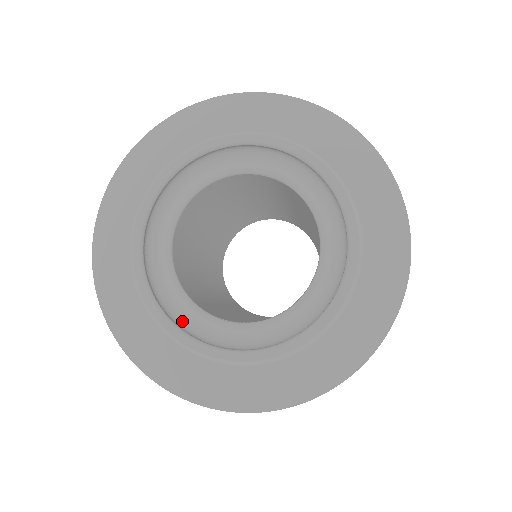
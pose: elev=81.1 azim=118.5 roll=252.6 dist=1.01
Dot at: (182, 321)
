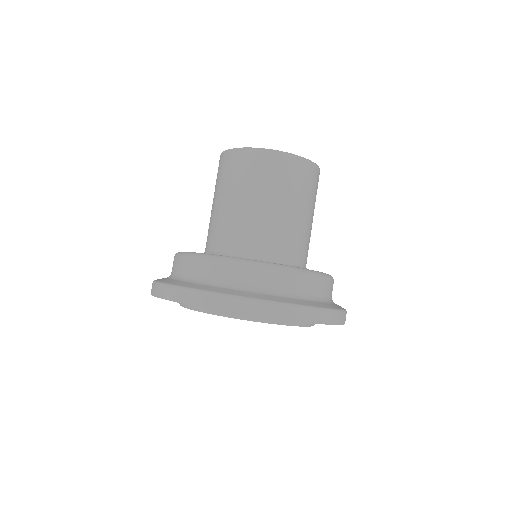
Dot at: occluded
